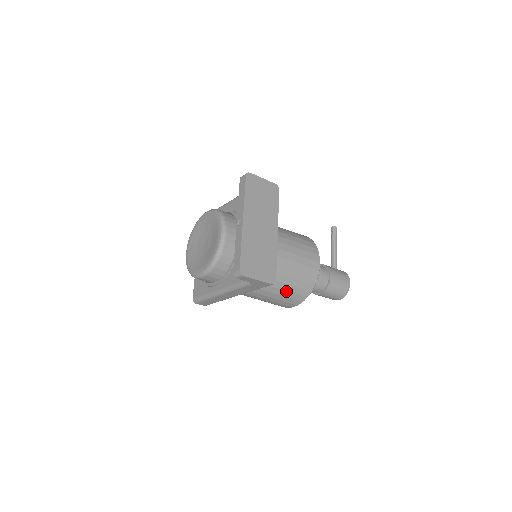
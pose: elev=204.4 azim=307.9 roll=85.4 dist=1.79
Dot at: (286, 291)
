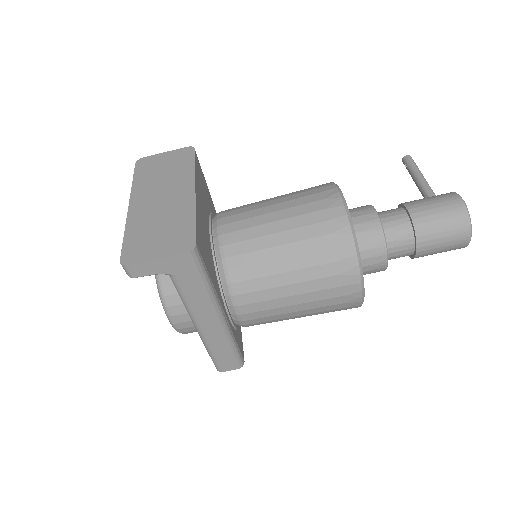
Dot at: (307, 269)
